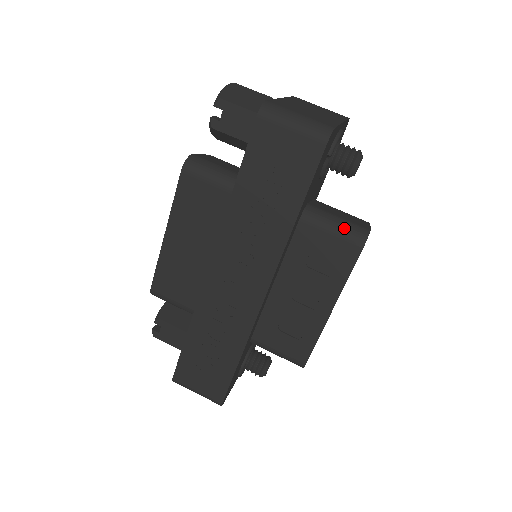
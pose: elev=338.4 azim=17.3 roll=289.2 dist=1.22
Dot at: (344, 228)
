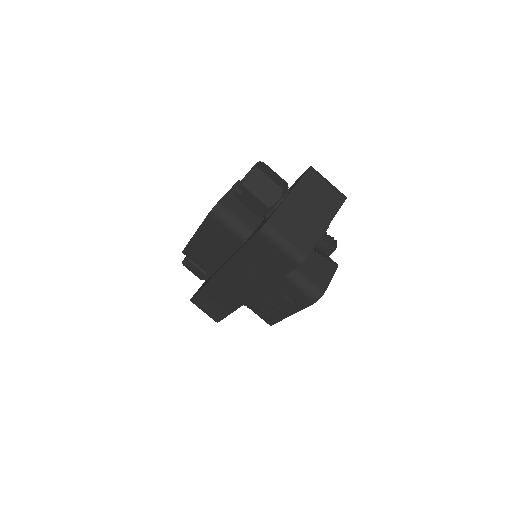
Dot at: (307, 288)
